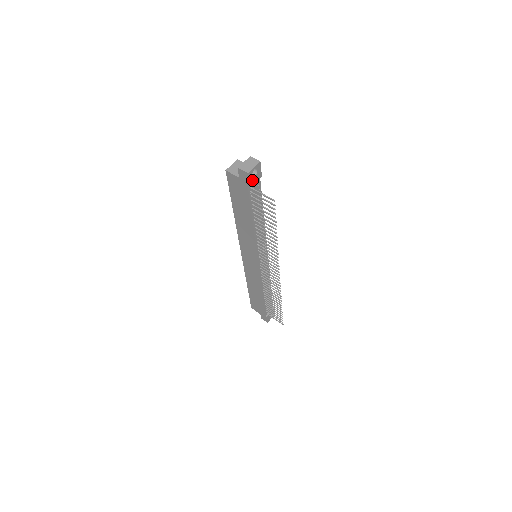
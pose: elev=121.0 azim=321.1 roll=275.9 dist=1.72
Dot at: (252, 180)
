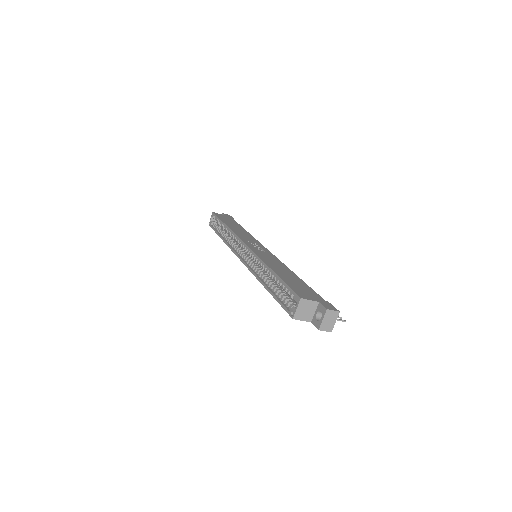
Dot at: occluded
